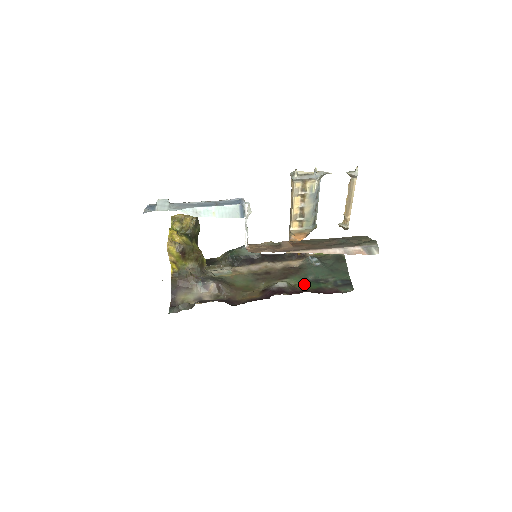
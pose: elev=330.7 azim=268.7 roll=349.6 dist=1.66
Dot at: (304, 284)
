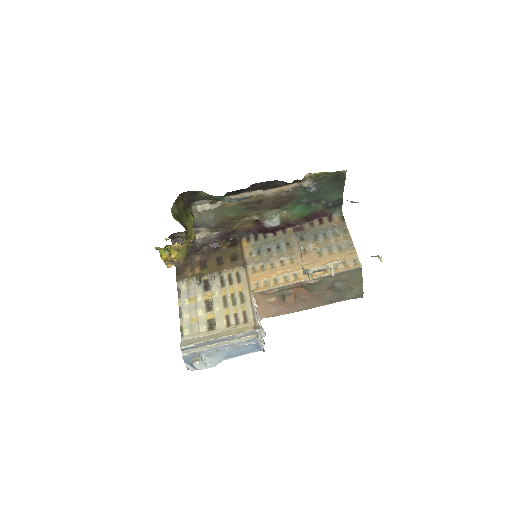
Dot at: (296, 211)
